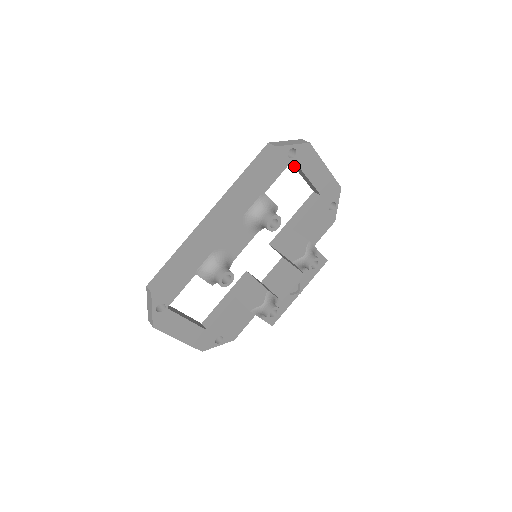
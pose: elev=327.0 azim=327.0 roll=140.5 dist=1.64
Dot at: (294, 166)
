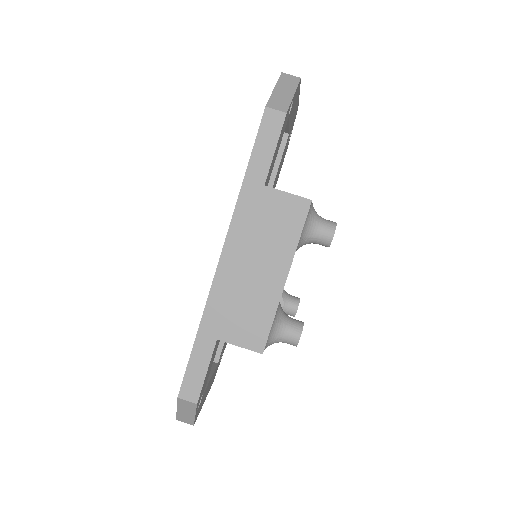
Dot at: occluded
